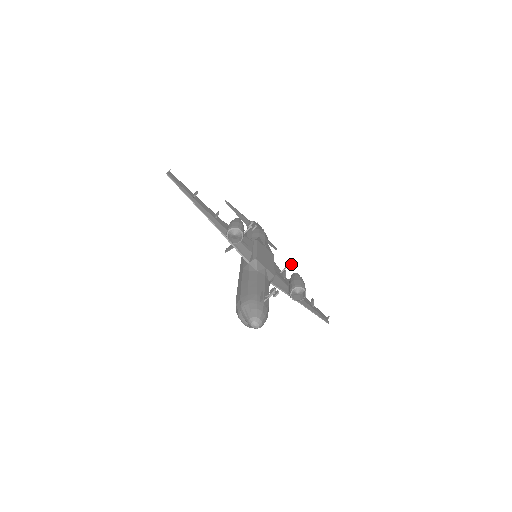
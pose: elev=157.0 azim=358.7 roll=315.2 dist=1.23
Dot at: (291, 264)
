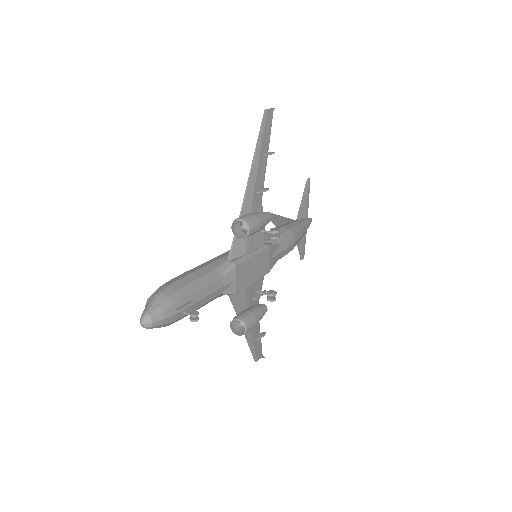
Dot at: (271, 296)
